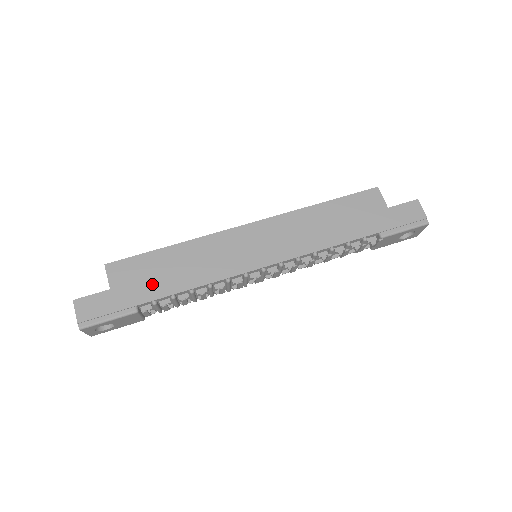
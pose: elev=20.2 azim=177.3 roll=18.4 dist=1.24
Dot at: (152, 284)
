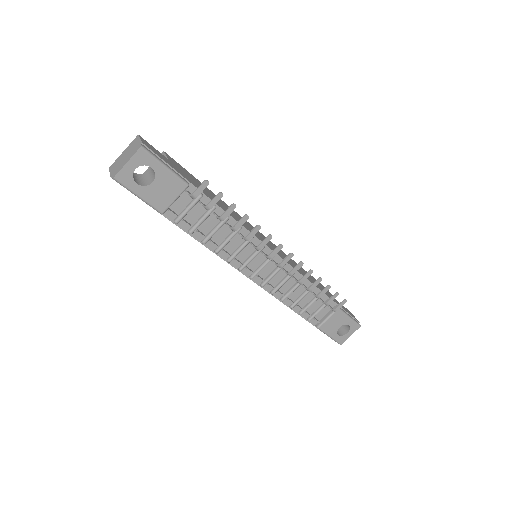
Dot at: occluded
